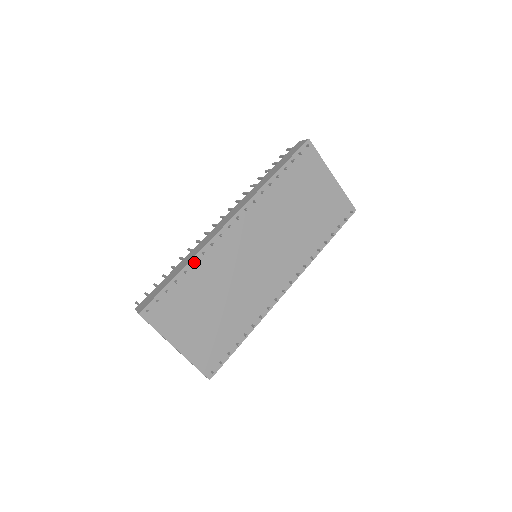
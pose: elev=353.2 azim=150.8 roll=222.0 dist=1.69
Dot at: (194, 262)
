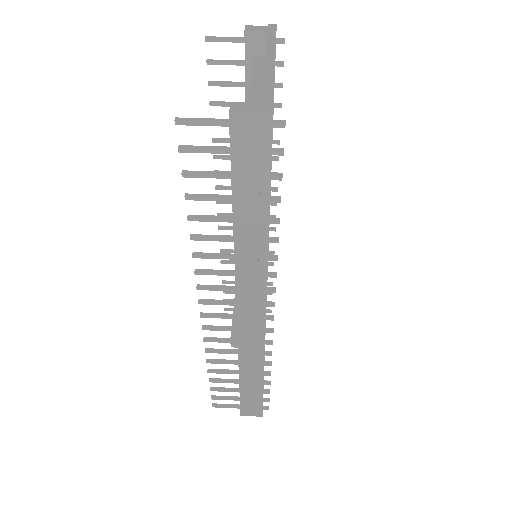
Dot at: occluded
